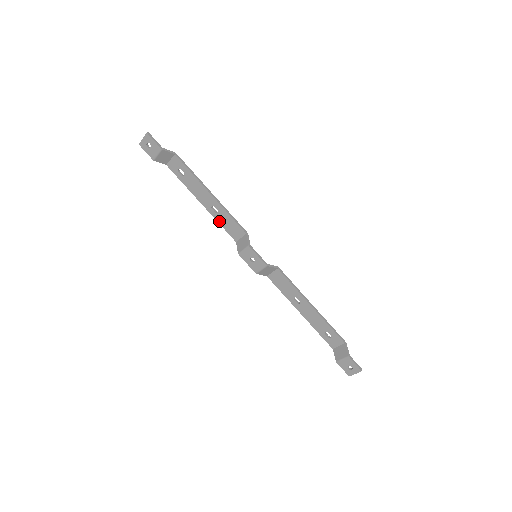
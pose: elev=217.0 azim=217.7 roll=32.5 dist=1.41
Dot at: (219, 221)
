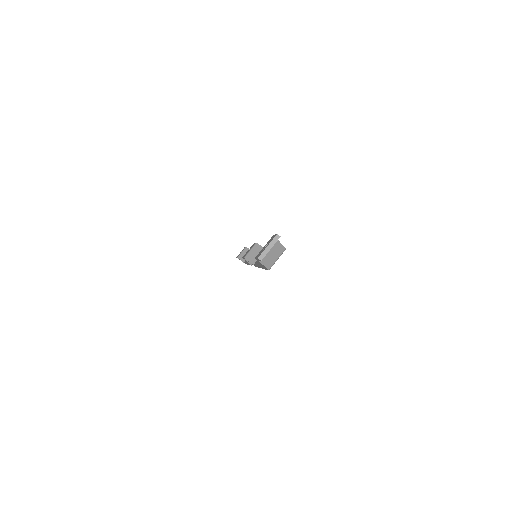
Dot at: occluded
